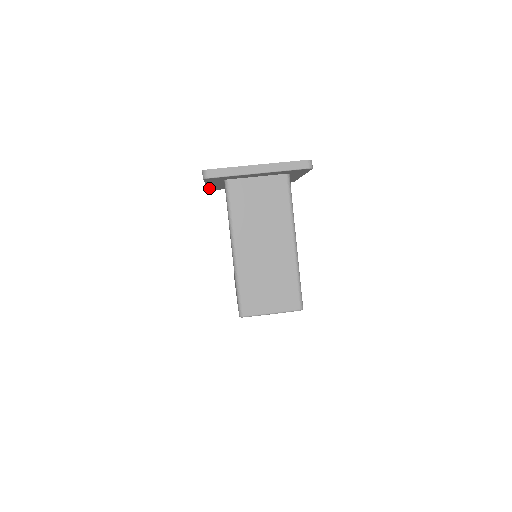
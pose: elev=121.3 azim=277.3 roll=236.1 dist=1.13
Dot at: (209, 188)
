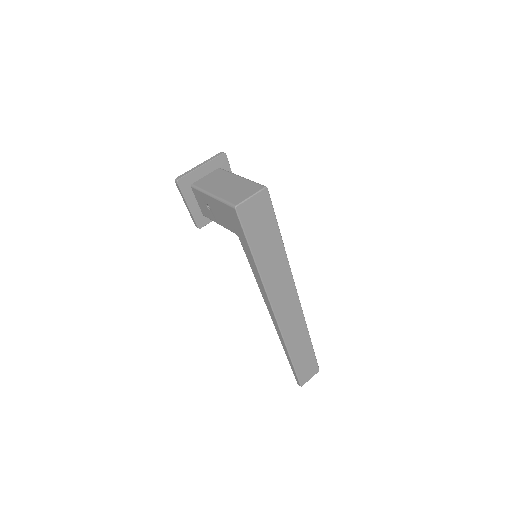
Dot at: (195, 220)
